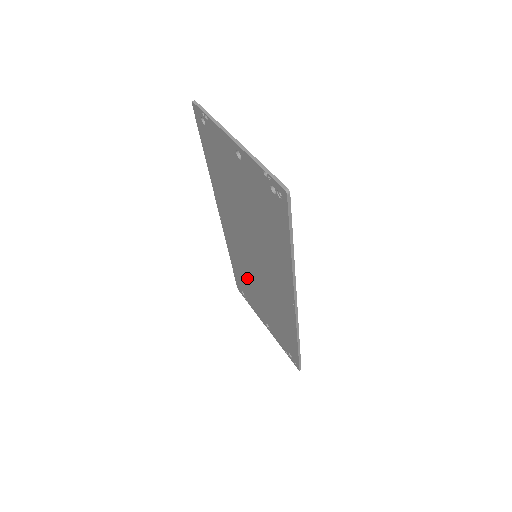
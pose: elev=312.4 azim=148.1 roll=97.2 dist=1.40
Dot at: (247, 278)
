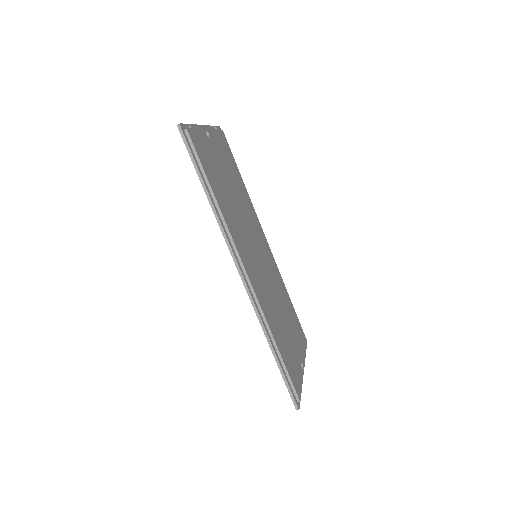
Dot at: occluded
